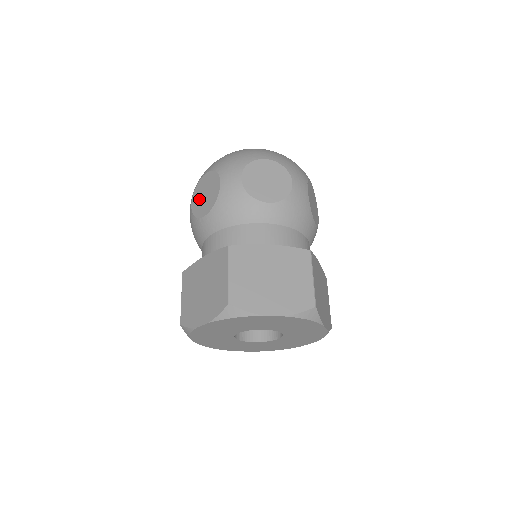
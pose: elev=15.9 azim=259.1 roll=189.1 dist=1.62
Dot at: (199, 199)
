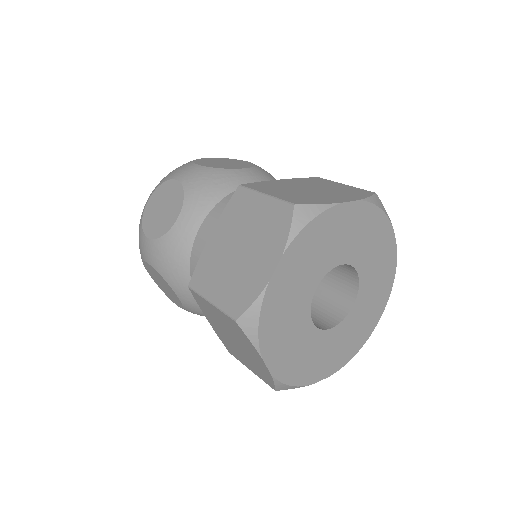
Dot at: (214, 163)
